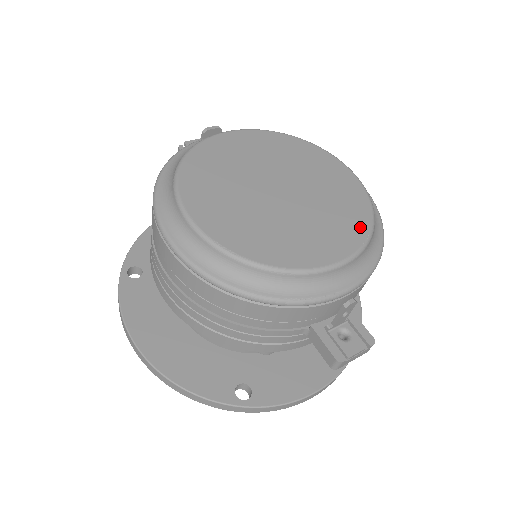
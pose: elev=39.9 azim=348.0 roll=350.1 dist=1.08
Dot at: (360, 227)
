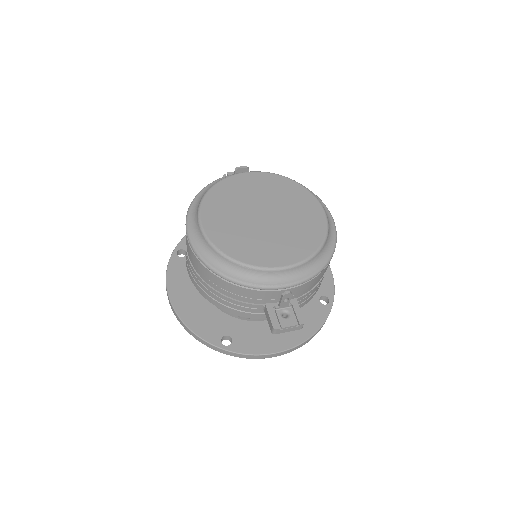
Dot at: (310, 248)
